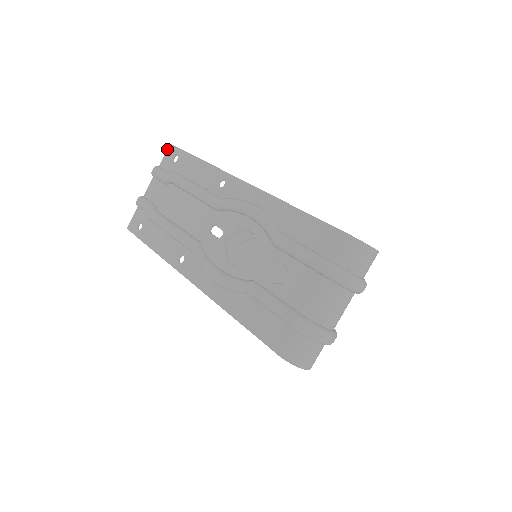
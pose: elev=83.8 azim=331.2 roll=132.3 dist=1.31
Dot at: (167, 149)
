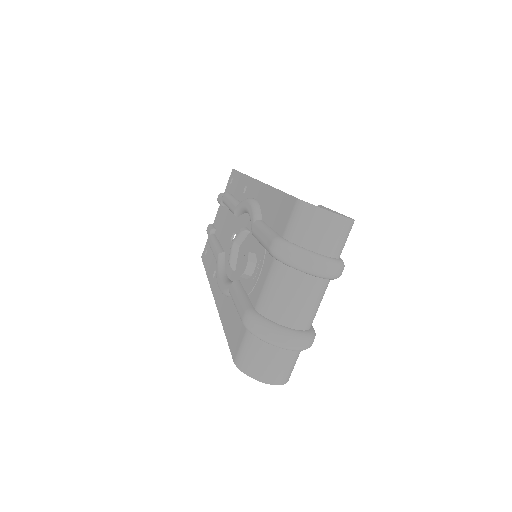
Dot at: (230, 175)
